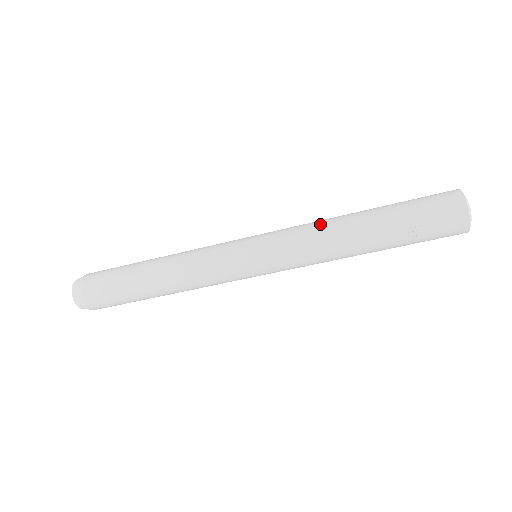
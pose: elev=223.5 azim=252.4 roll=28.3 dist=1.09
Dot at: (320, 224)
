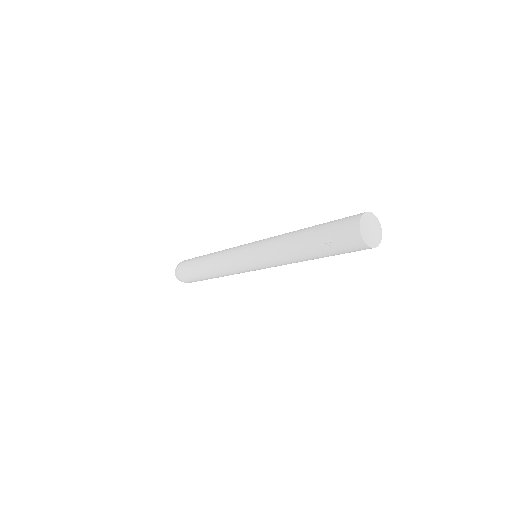
Dot at: (281, 236)
